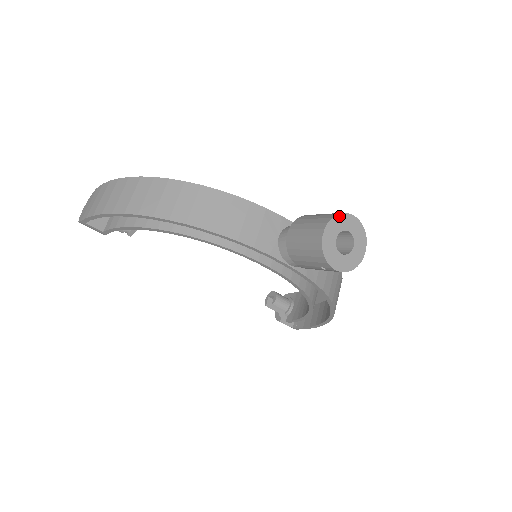
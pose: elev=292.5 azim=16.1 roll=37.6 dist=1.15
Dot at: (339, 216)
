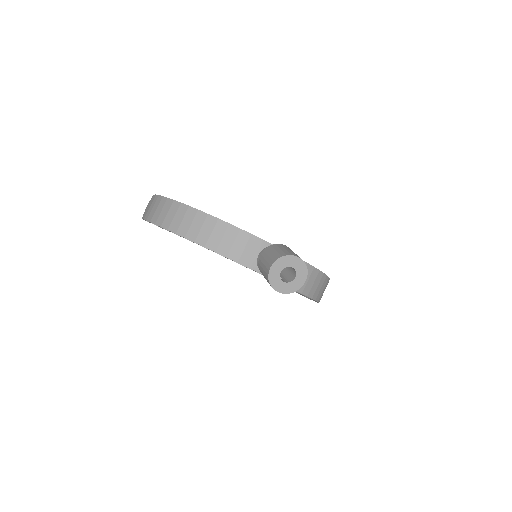
Dot at: (284, 257)
